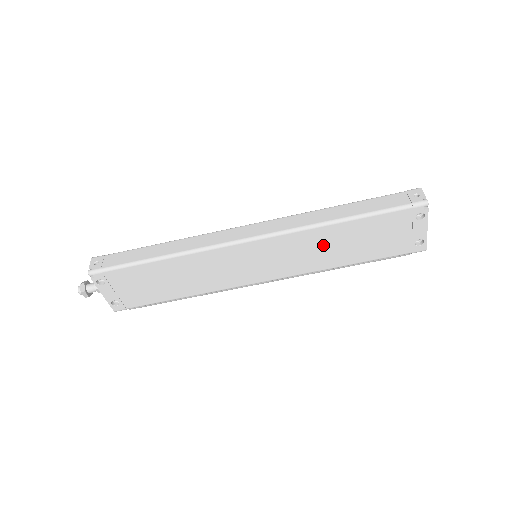
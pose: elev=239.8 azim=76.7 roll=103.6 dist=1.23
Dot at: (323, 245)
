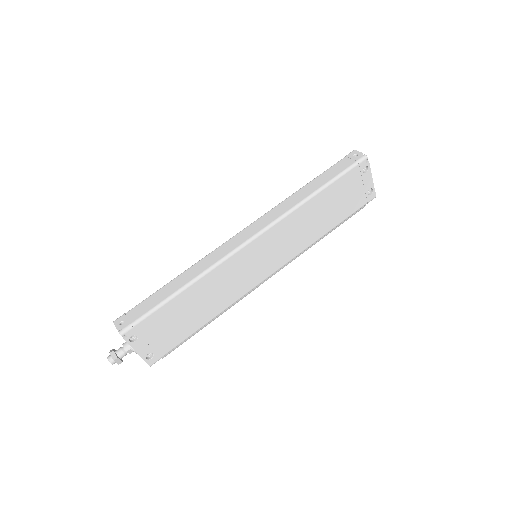
Dot at: (306, 221)
